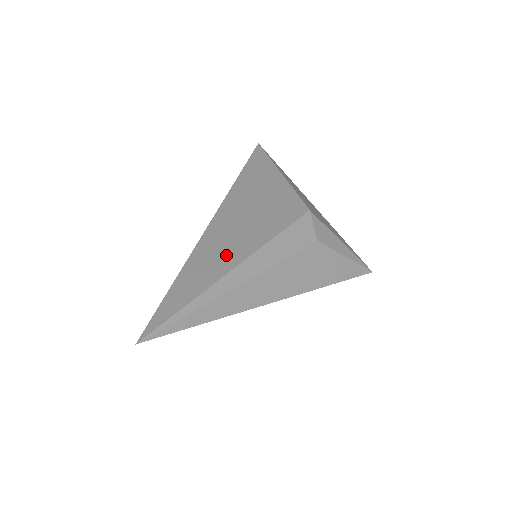
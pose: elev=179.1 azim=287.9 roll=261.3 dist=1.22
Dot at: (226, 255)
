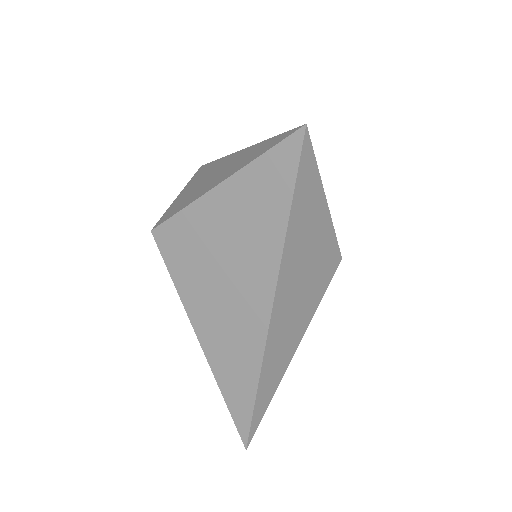
Dot at: (286, 351)
